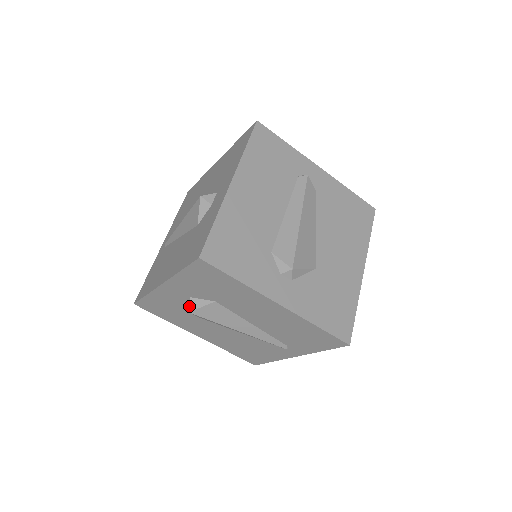
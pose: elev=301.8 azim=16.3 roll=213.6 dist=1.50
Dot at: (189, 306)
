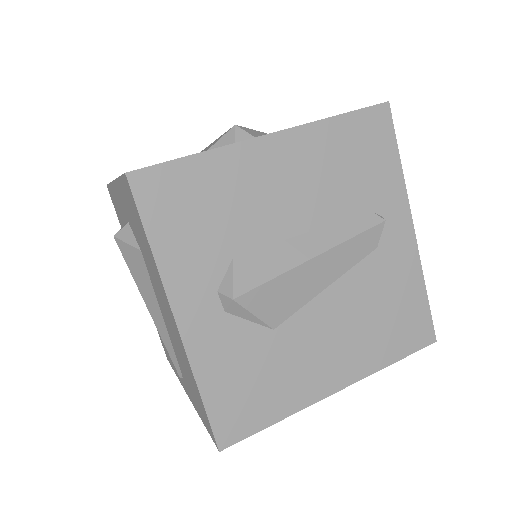
Dot at: (119, 230)
